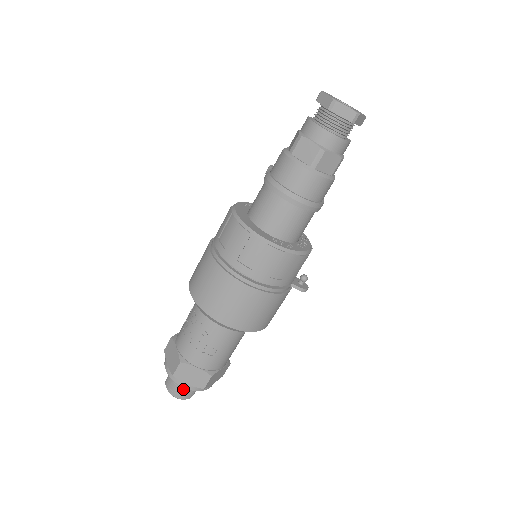
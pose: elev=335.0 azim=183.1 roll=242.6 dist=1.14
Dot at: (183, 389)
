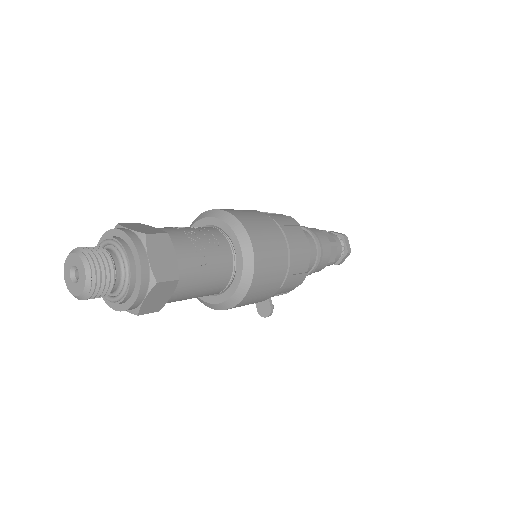
Dot at: (109, 268)
